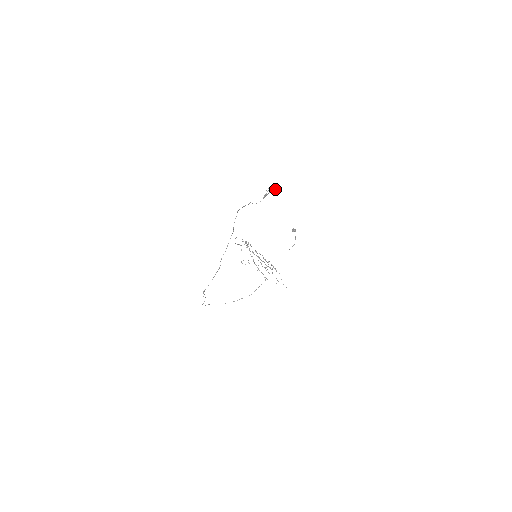
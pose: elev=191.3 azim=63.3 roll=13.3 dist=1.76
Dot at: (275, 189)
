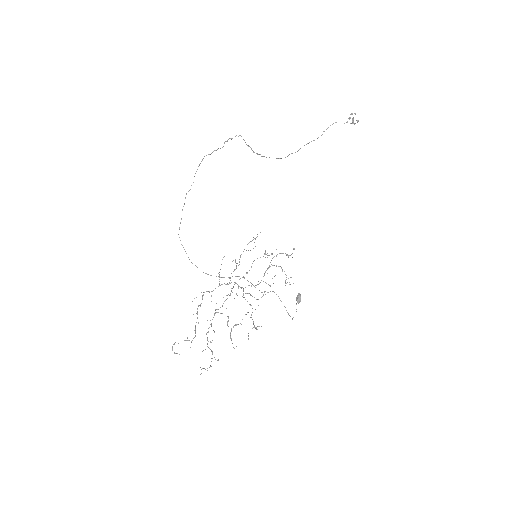
Dot at: (358, 121)
